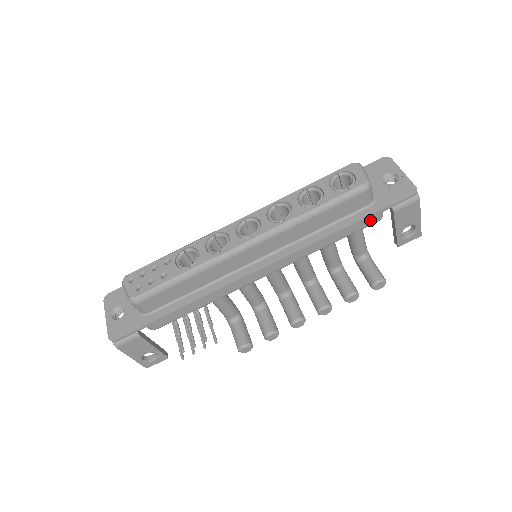
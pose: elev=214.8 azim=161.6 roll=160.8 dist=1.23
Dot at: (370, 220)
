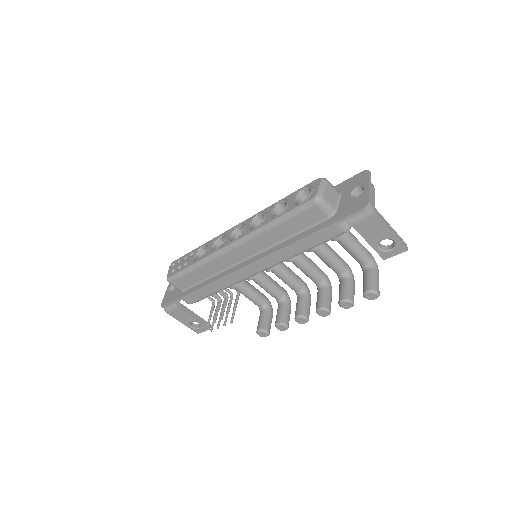
Dot at: (333, 231)
